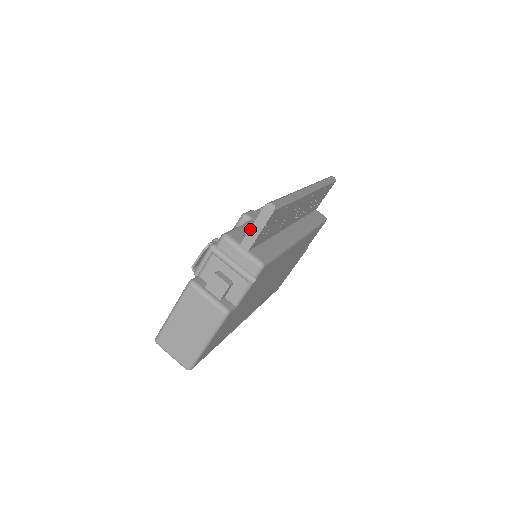
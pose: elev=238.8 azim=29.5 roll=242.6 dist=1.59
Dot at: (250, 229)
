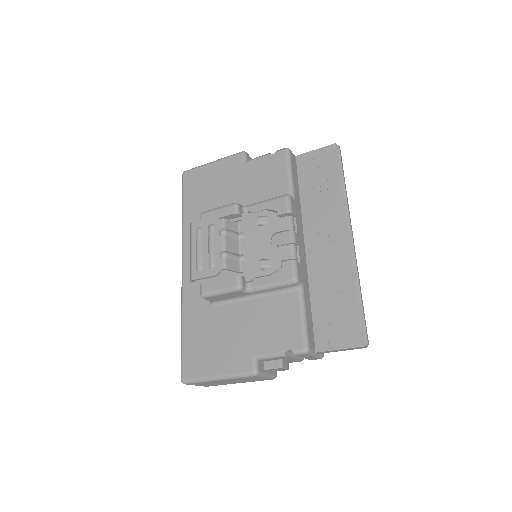
Dot at: (335, 350)
